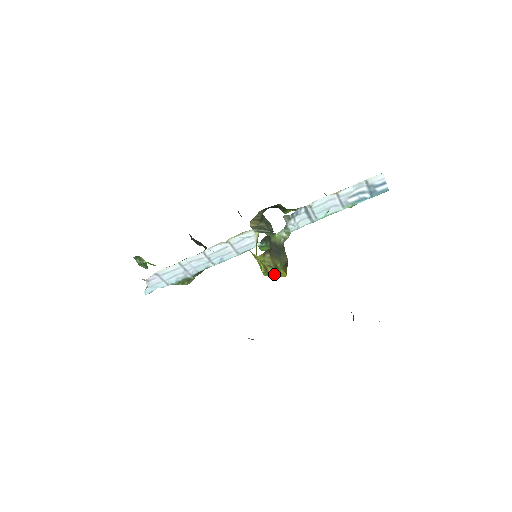
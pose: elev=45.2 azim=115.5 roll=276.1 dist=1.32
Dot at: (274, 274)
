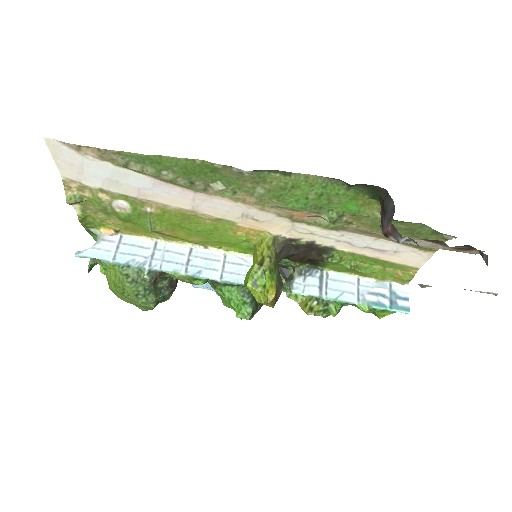
Dot at: (267, 273)
